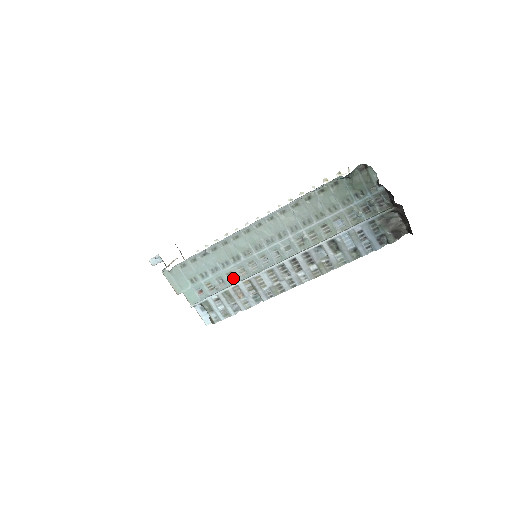
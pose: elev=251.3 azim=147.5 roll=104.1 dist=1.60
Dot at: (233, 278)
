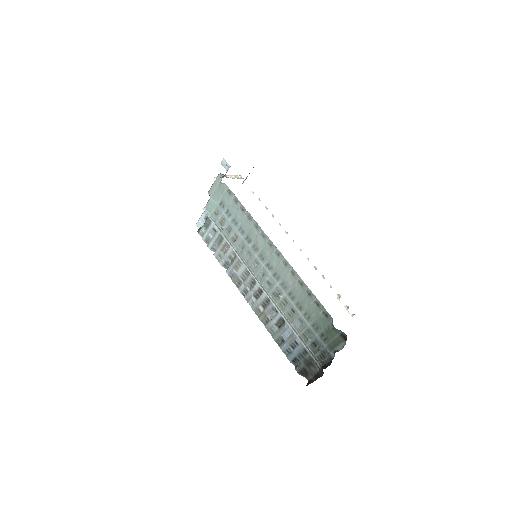
Dot at: (234, 240)
